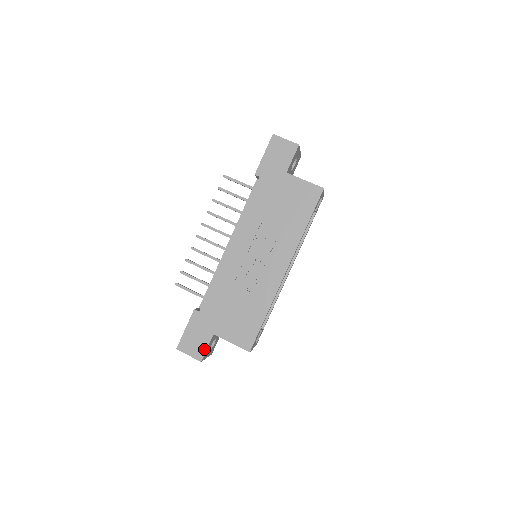
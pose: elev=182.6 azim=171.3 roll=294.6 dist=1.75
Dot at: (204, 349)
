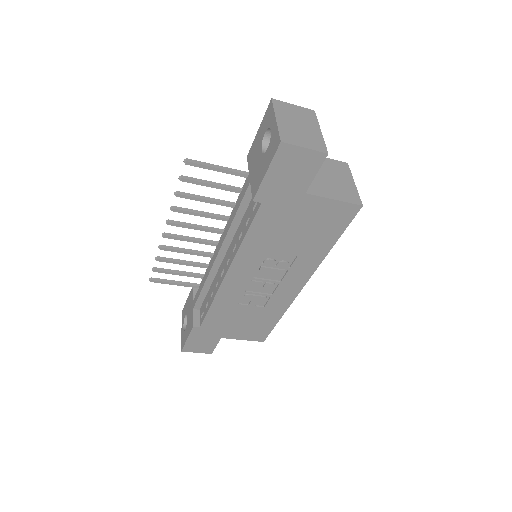
Dot at: (213, 347)
